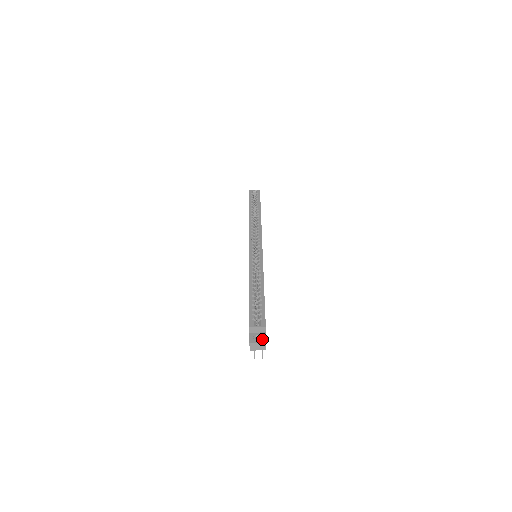
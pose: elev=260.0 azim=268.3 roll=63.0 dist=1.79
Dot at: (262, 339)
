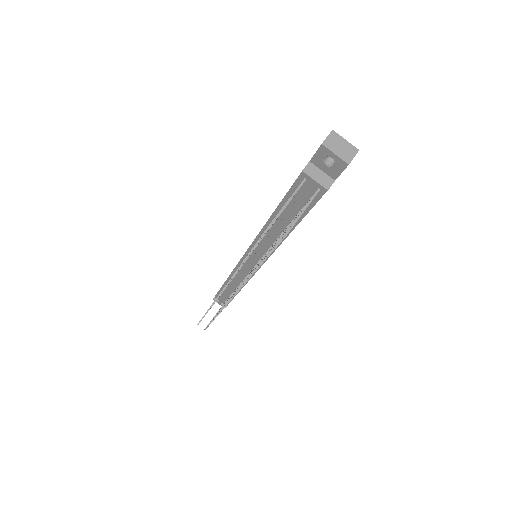
Dot at: (349, 149)
